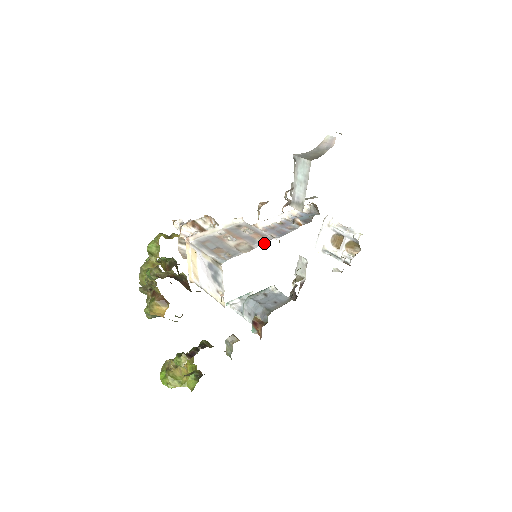
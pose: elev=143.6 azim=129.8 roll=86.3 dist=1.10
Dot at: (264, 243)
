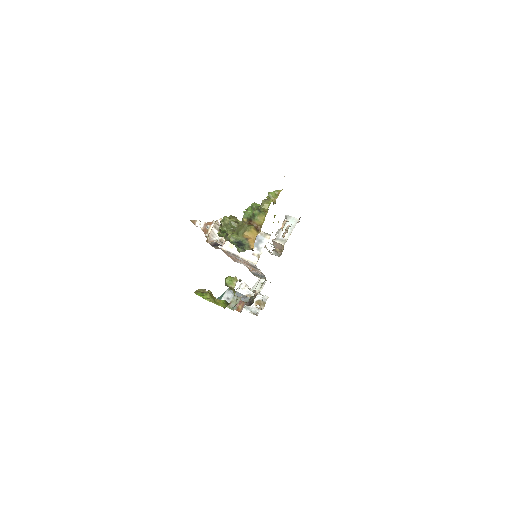
Dot at: occluded
